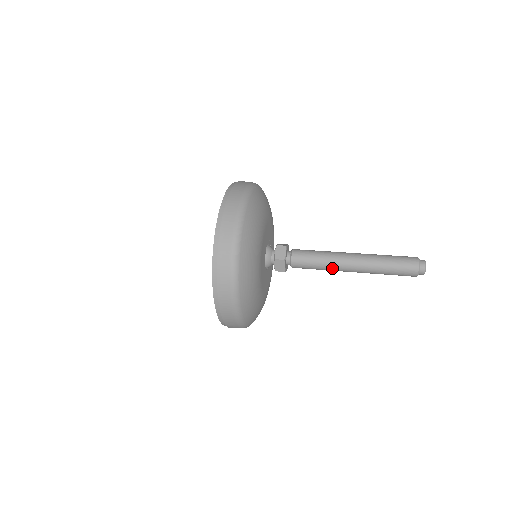
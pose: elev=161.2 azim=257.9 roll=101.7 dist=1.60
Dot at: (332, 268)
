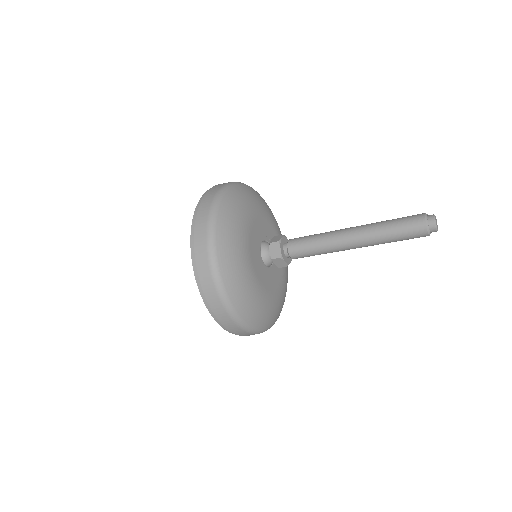
Dot at: (333, 251)
